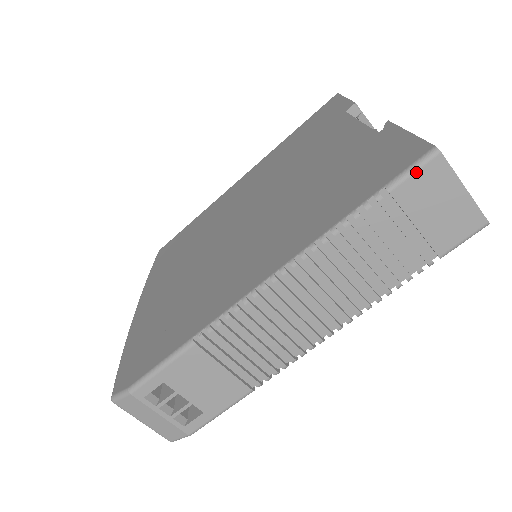
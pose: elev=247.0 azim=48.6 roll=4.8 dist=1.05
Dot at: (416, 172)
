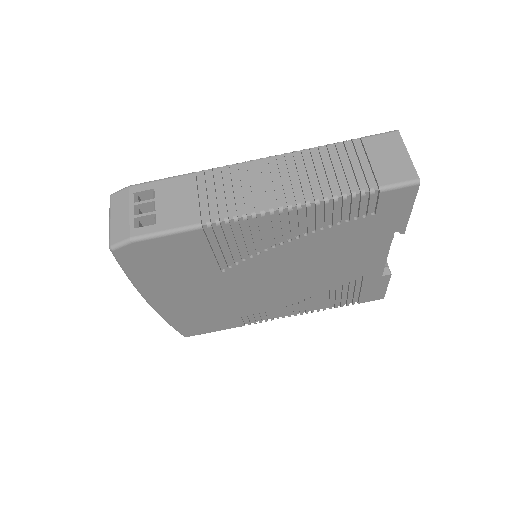
Dot at: (381, 135)
